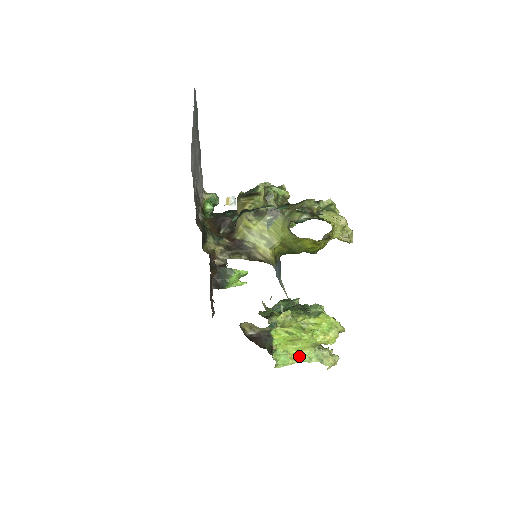
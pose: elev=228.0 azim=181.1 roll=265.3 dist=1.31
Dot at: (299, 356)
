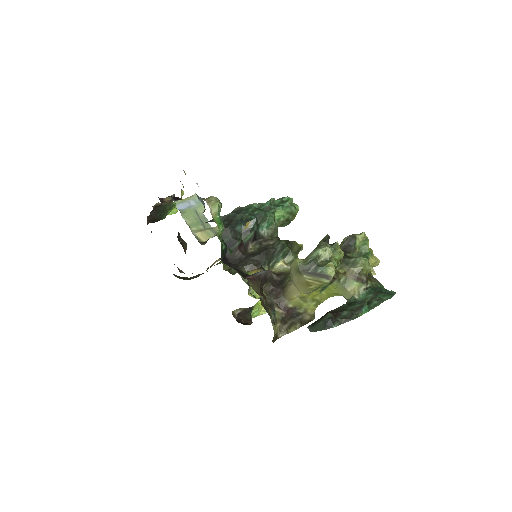
Dot at: occluded
